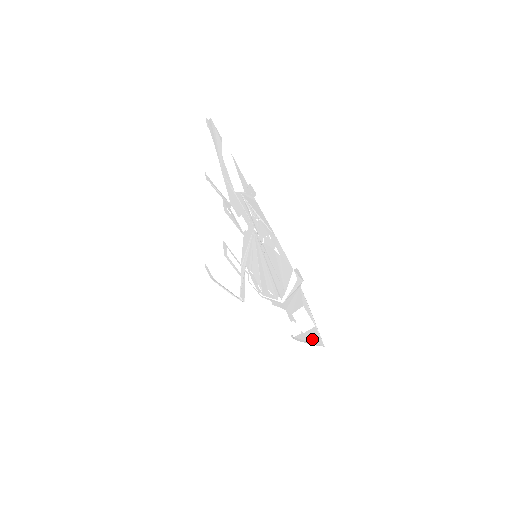
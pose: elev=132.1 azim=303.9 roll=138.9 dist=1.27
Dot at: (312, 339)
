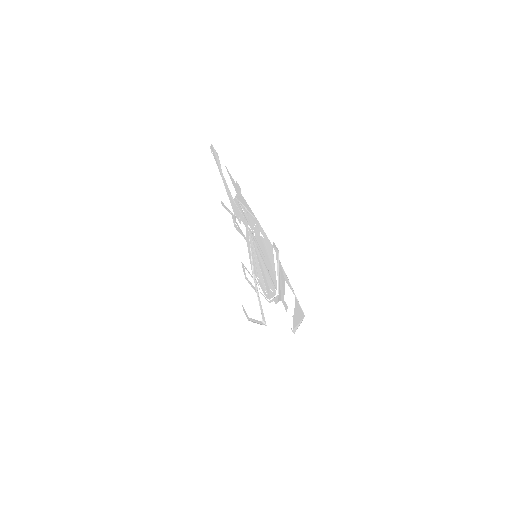
Dot at: (298, 316)
